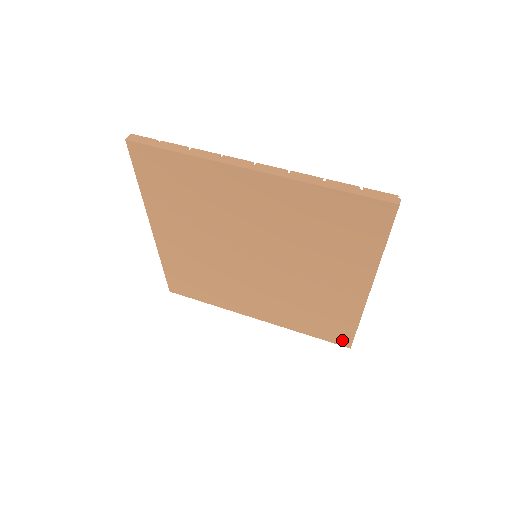
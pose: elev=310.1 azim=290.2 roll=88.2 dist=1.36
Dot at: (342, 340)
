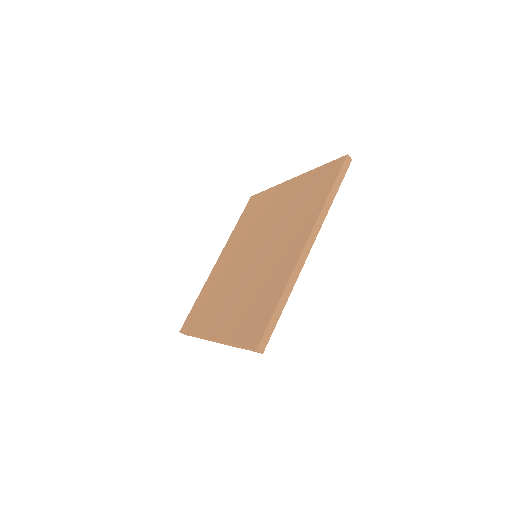
Dot at: (256, 337)
